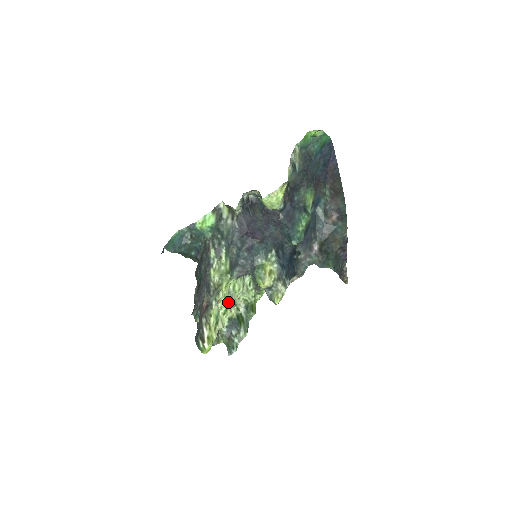
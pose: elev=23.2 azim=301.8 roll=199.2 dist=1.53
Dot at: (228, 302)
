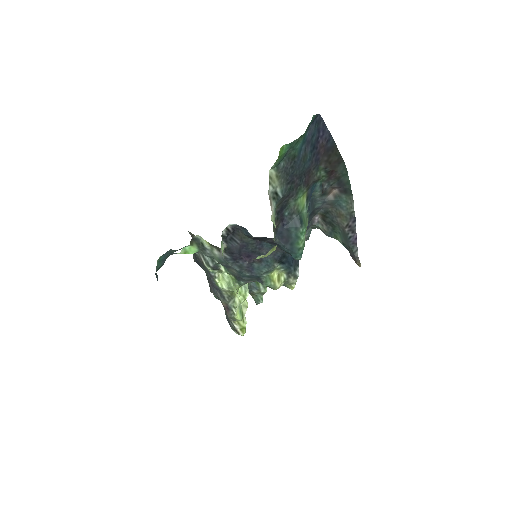
Dot at: (244, 294)
